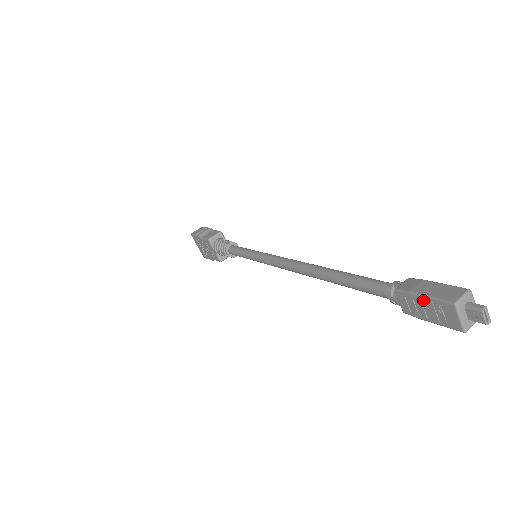
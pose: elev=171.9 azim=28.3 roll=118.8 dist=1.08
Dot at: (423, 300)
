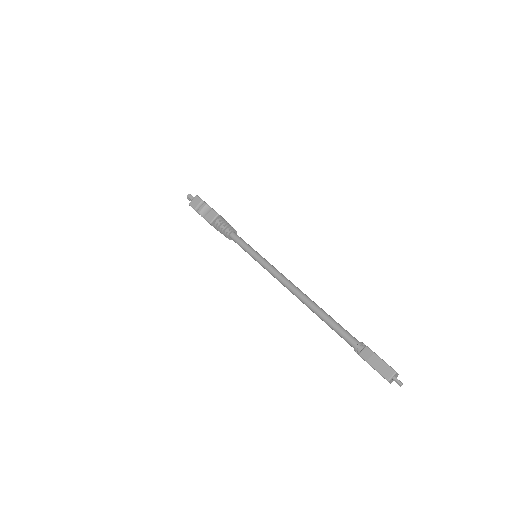
Dot at: (373, 368)
